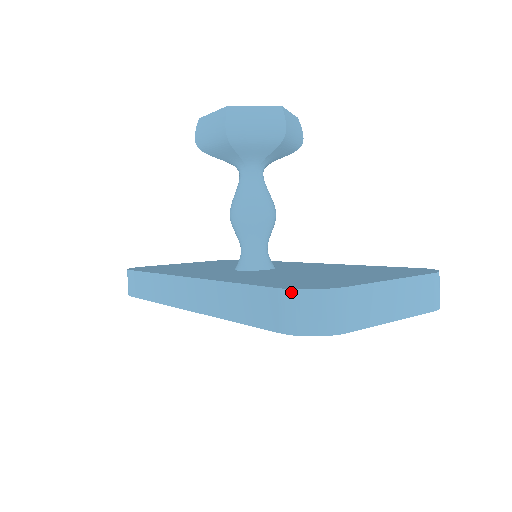
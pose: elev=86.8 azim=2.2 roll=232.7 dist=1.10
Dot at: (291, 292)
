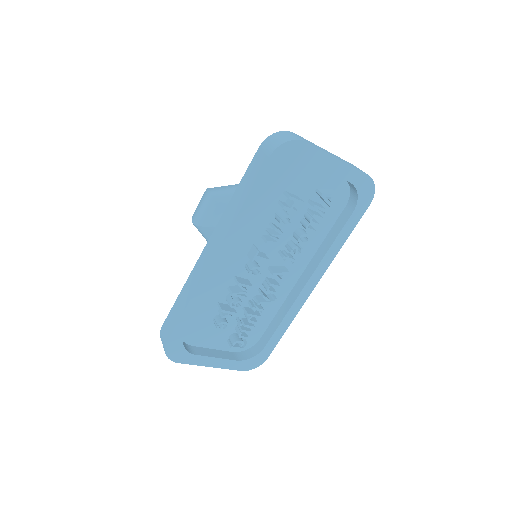
Dot at: (265, 140)
